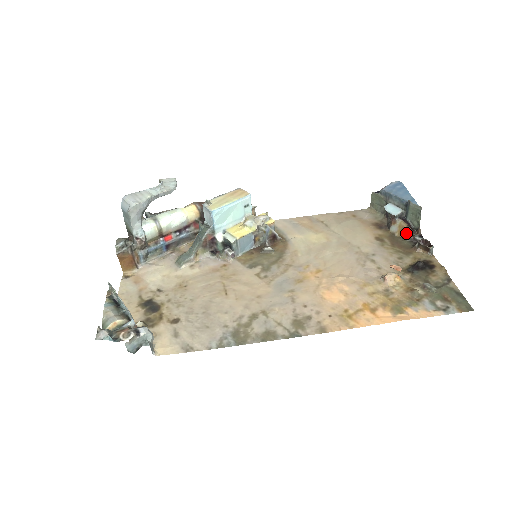
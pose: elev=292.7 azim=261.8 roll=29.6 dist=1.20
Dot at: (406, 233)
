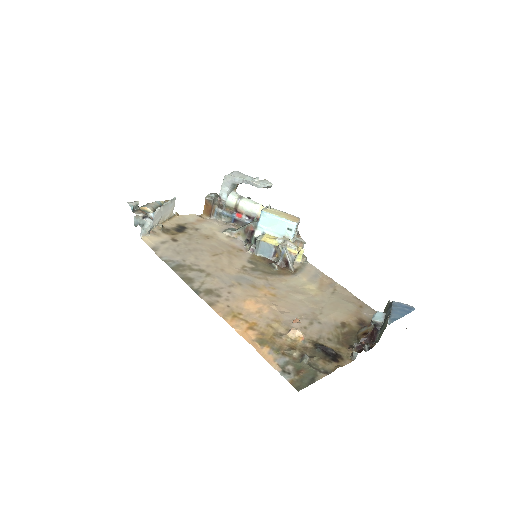
Dot at: (363, 336)
